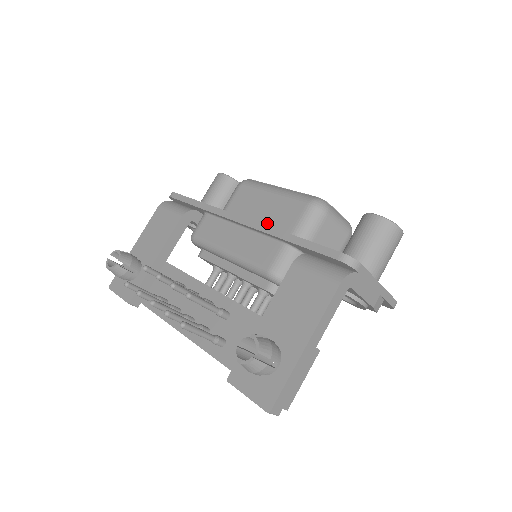
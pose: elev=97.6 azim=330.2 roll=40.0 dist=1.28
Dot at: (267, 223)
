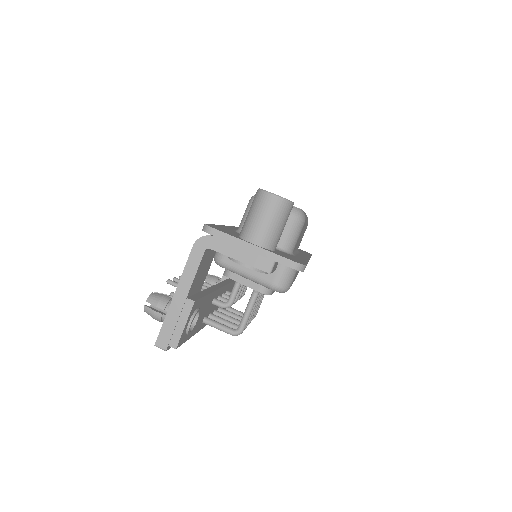
Dot at: occluded
